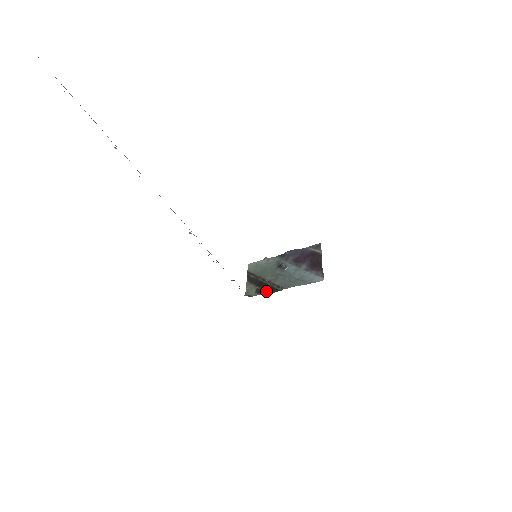
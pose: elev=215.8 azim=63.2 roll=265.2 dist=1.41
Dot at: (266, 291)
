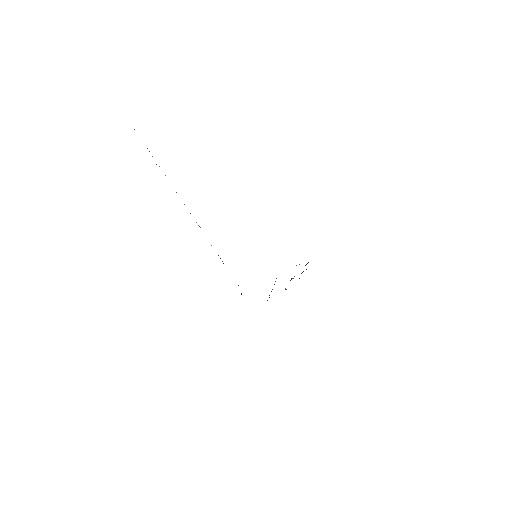
Dot at: occluded
